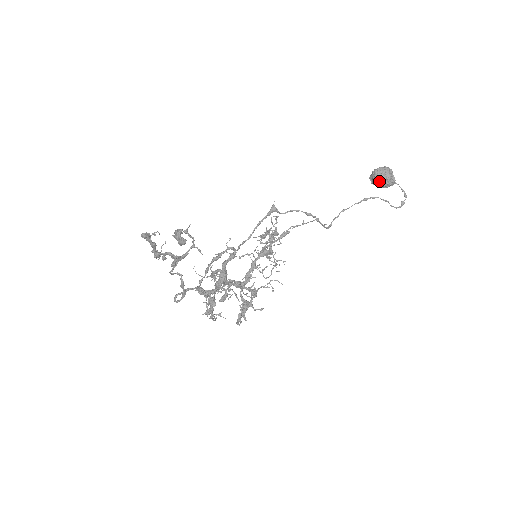
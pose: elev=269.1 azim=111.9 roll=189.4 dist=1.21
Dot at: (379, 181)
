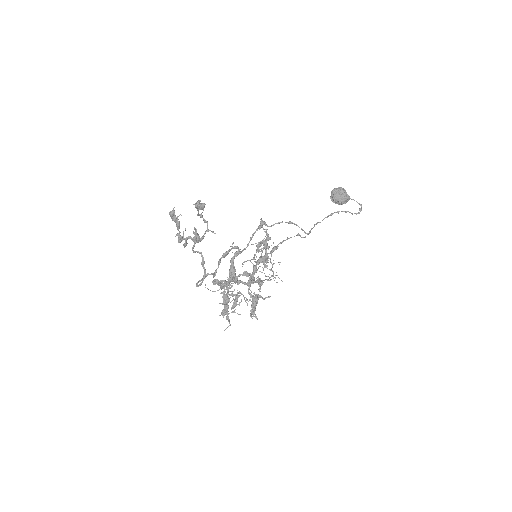
Dot at: (338, 197)
